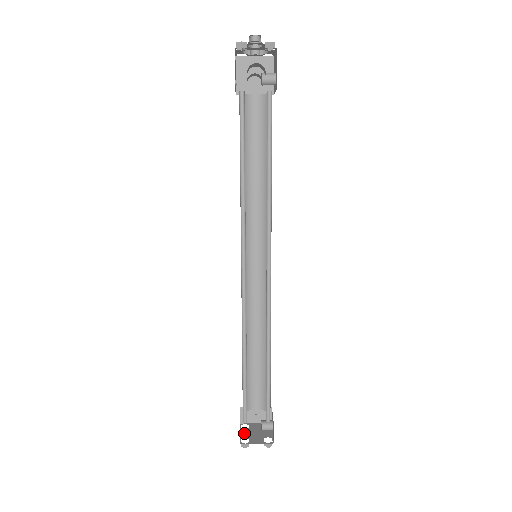
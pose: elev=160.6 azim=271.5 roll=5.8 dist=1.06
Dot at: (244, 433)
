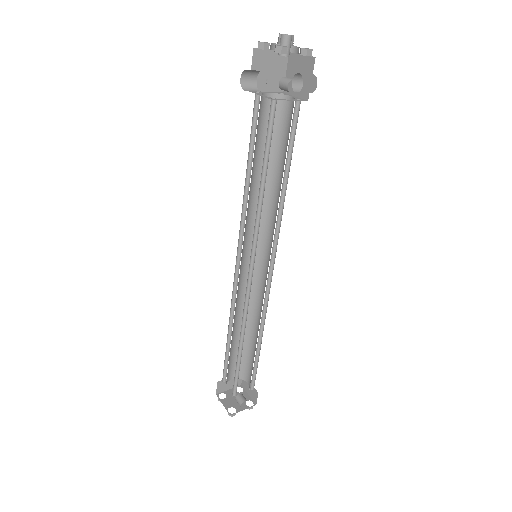
Dot at: (231, 392)
